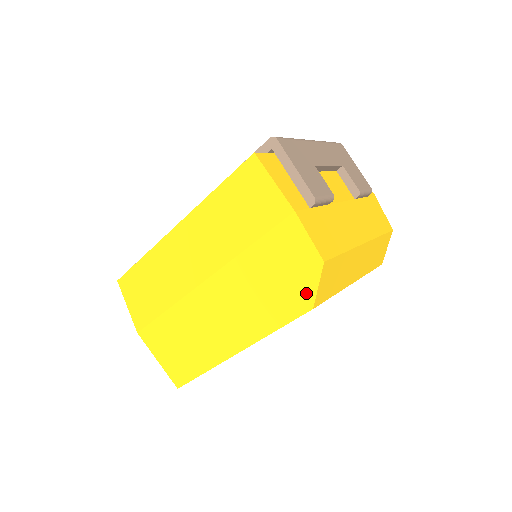
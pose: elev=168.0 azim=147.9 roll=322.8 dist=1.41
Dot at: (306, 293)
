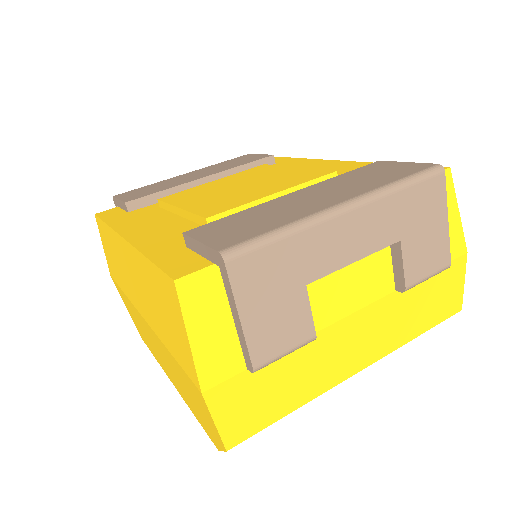
Dot at: (213, 438)
